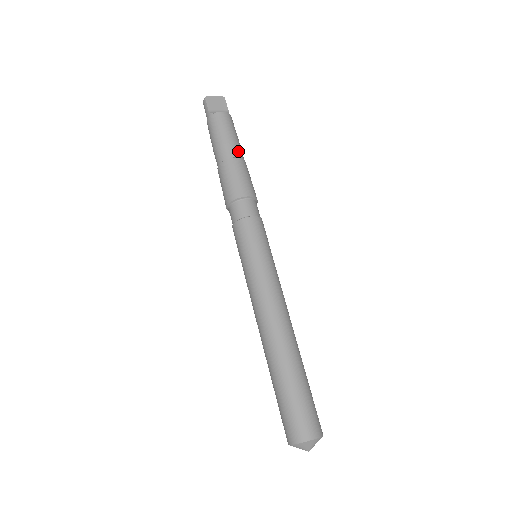
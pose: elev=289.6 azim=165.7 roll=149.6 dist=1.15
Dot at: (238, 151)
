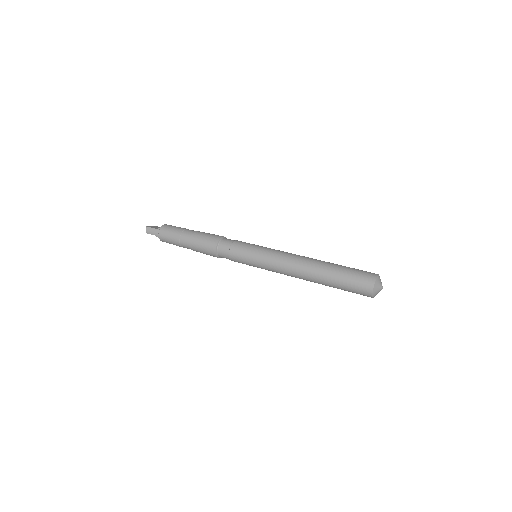
Dot at: occluded
